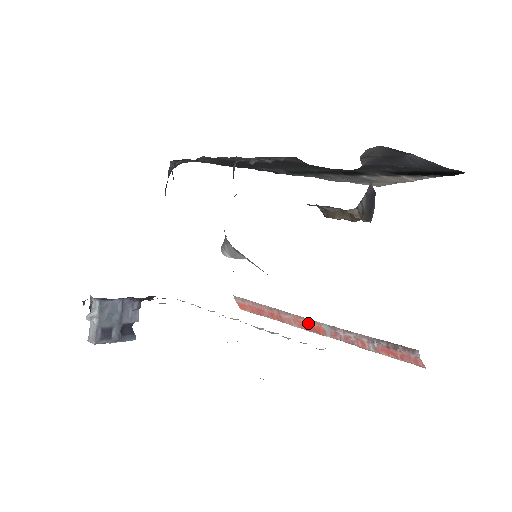
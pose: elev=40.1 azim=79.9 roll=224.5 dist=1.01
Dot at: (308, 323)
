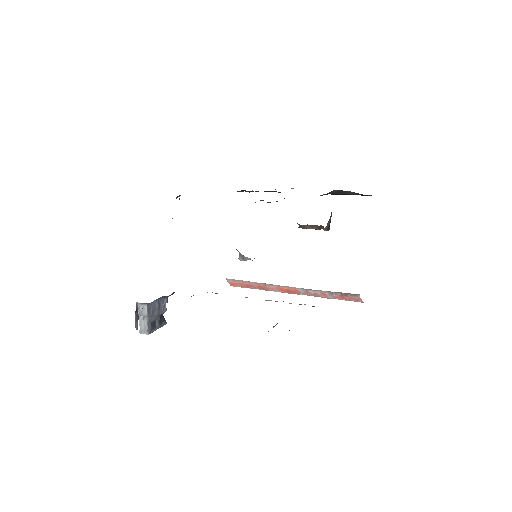
Dot at: (288, 289)
